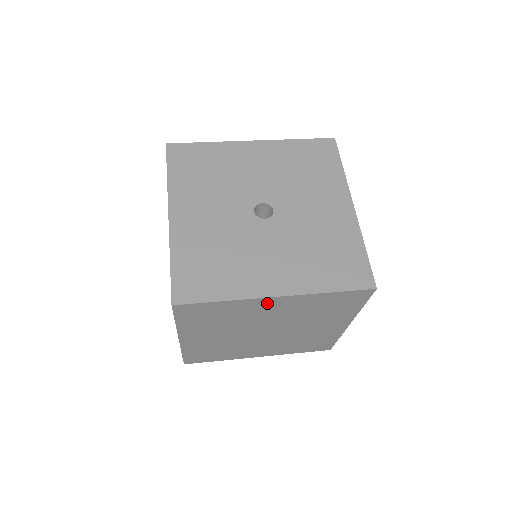
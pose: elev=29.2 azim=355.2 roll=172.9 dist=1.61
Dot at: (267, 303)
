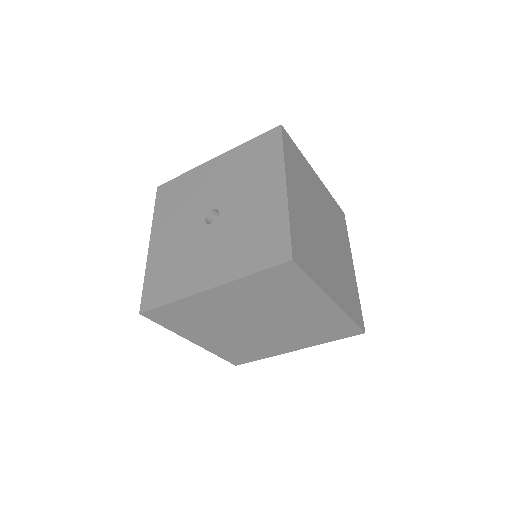
Dot at: (211, 297)
